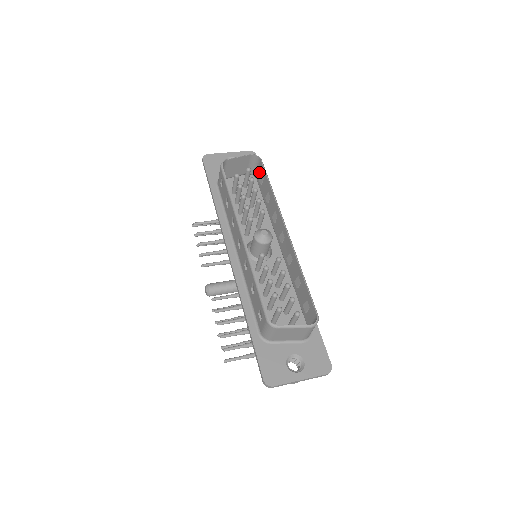
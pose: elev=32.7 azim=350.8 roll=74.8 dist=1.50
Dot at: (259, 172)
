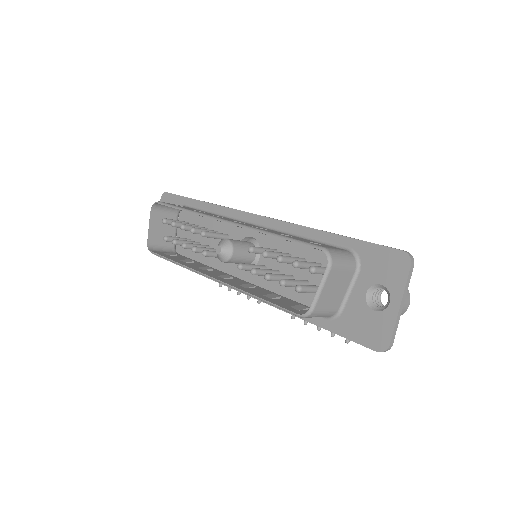
Dot at: occluded
